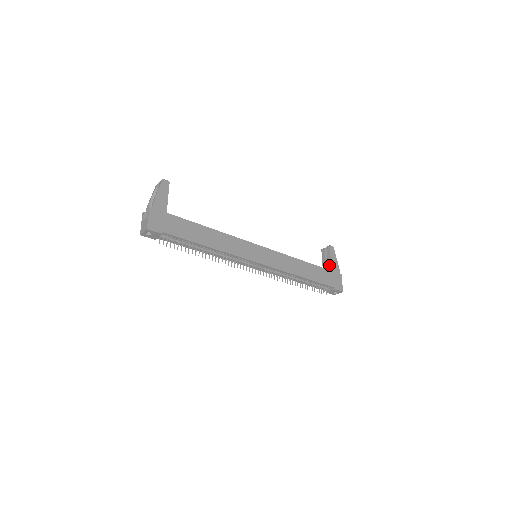
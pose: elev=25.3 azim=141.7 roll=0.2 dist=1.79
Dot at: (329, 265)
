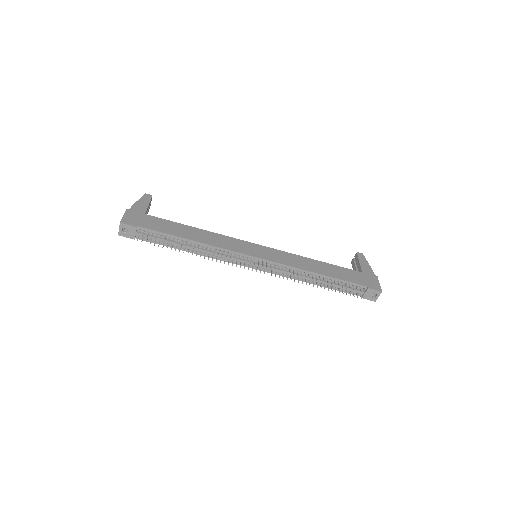
Dot at: (359, 269)
